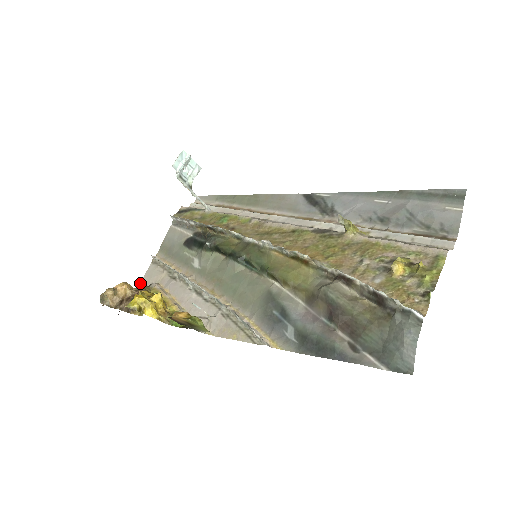
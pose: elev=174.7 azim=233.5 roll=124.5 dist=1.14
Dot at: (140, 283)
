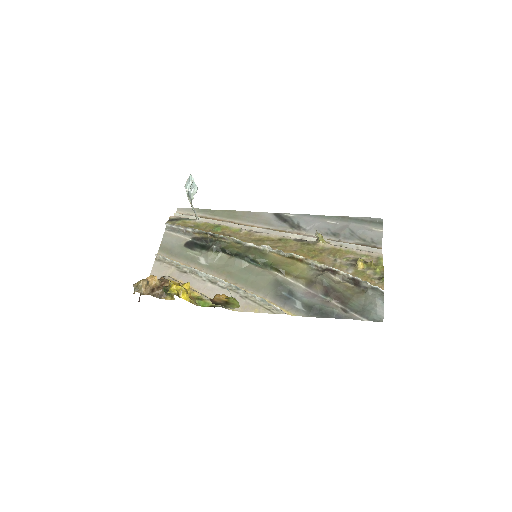
Dot at: occluded
